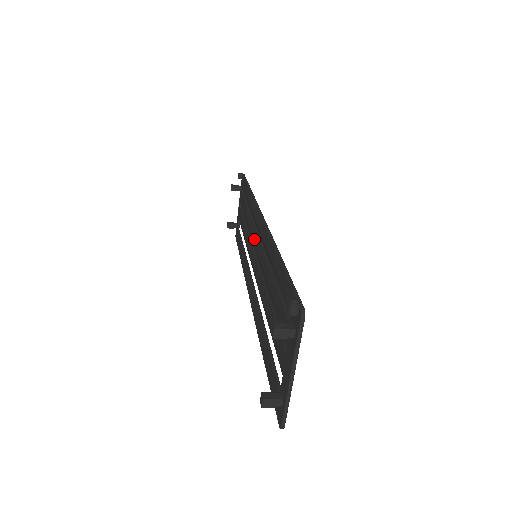
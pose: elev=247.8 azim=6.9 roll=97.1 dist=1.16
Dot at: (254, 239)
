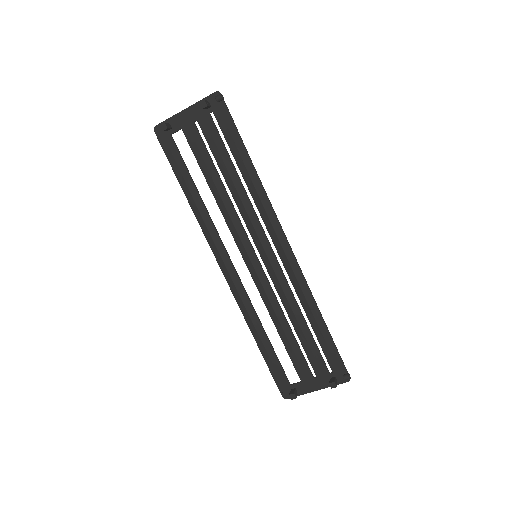
Dot at: (265, 247)
